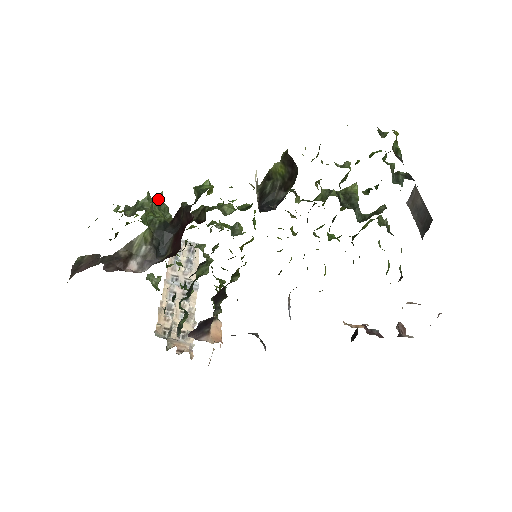
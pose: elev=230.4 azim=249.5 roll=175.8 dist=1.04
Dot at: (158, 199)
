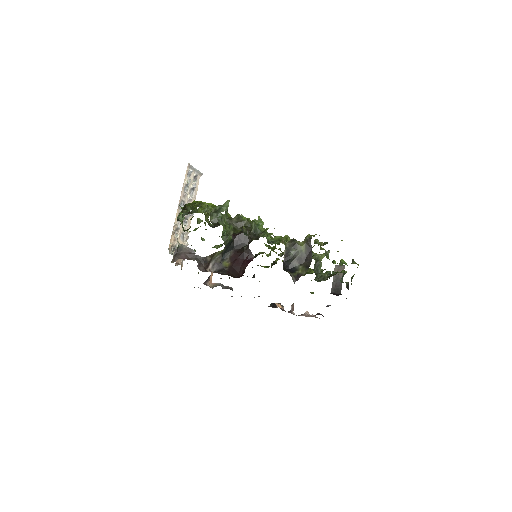
Dot at: (227, 207)
